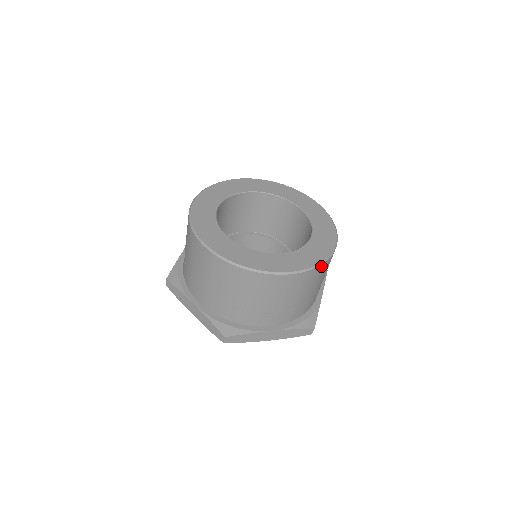
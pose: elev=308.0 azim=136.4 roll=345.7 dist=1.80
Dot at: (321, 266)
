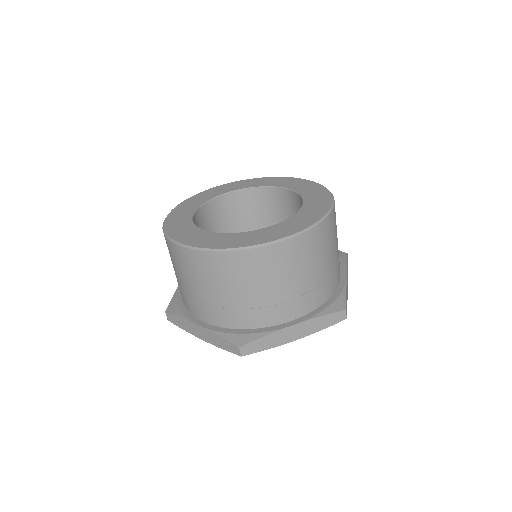
Dot at: (320, 226)
